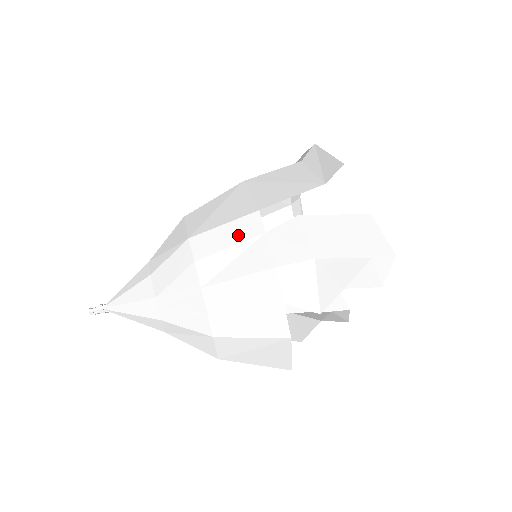
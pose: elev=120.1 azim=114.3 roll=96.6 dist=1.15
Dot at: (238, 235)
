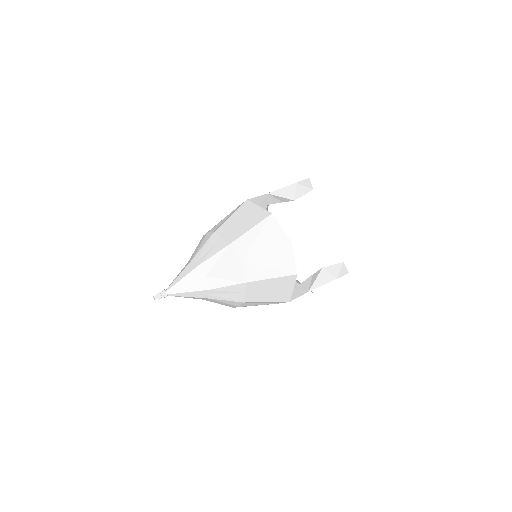
Dot at: occluded
